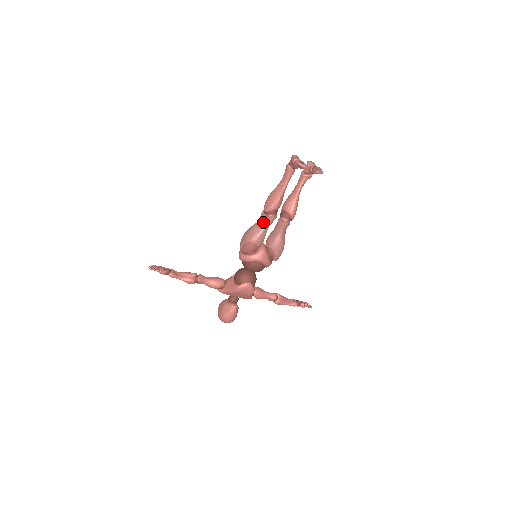
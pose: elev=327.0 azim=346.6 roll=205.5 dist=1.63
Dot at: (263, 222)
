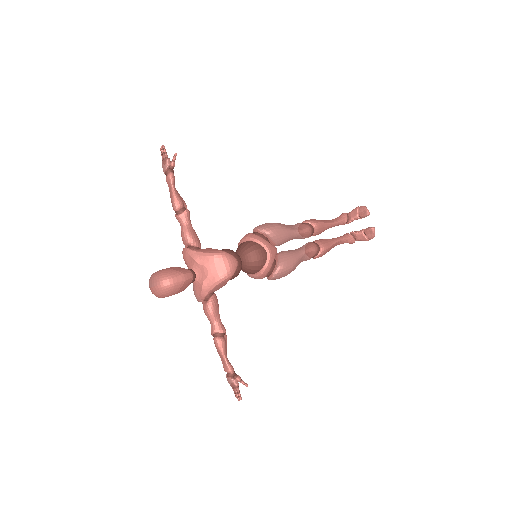
Dot at: (297, 227)
